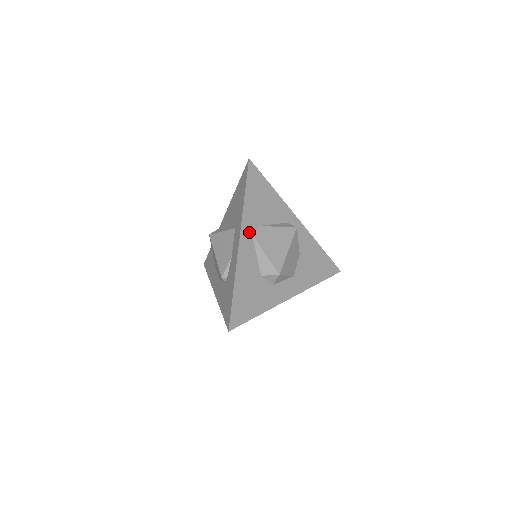
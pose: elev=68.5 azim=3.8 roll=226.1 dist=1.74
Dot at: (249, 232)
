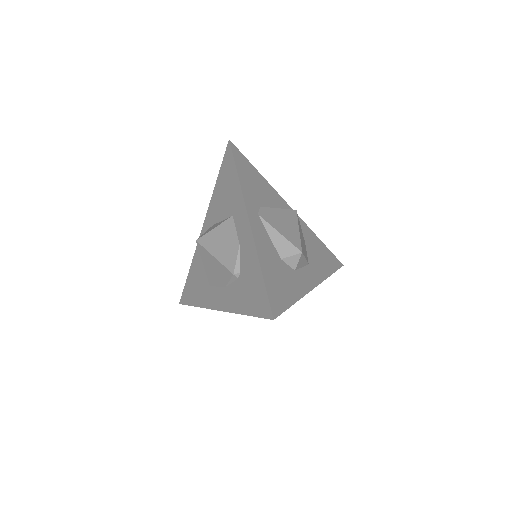
Dot at: (254, 211)
